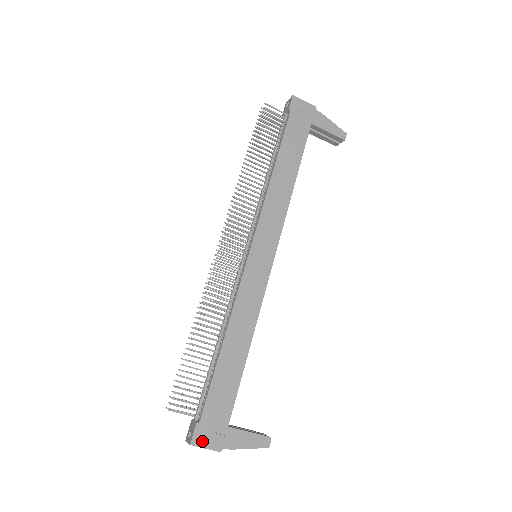
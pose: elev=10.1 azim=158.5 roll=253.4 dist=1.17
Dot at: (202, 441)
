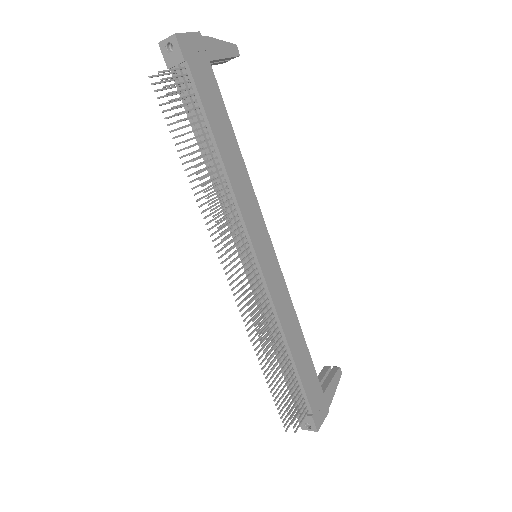
Dot at: (320, 421)
